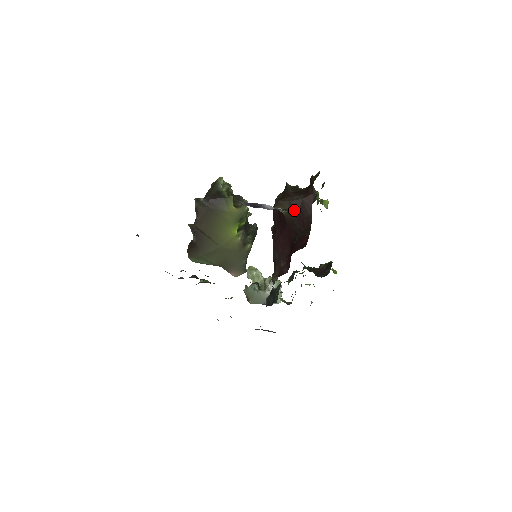
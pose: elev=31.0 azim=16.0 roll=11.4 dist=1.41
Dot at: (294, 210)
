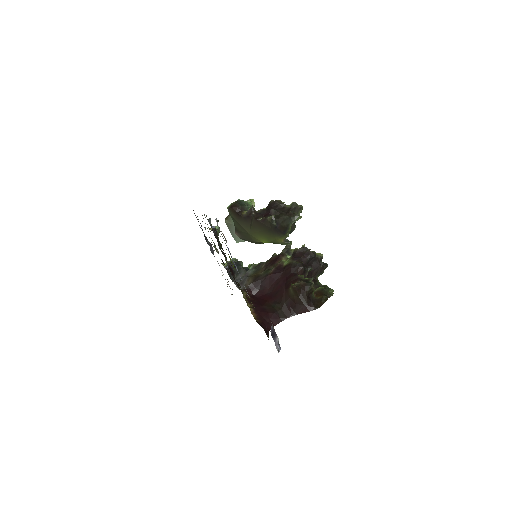
Dot at: (295, 300)
